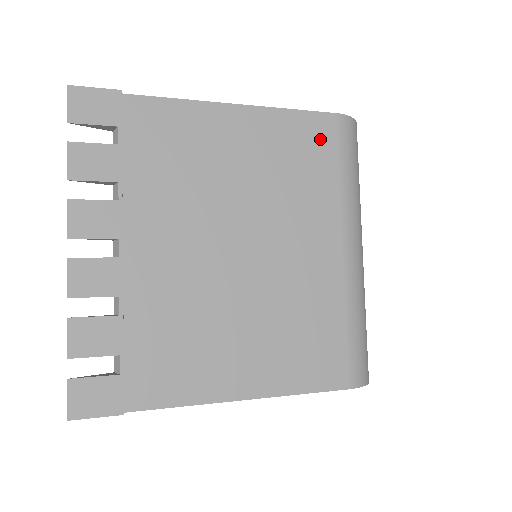
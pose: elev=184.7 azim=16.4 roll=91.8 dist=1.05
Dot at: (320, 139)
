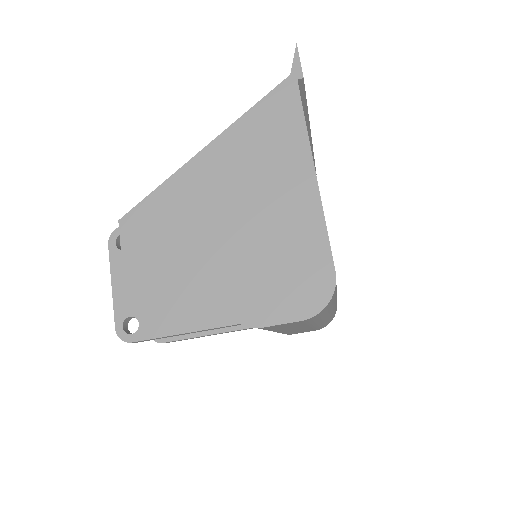
Dot at: occluded
